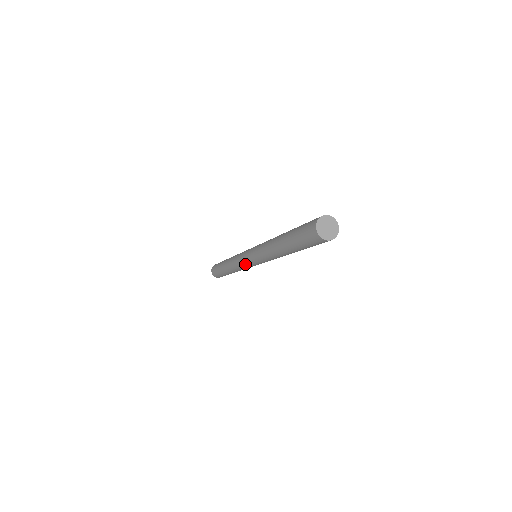
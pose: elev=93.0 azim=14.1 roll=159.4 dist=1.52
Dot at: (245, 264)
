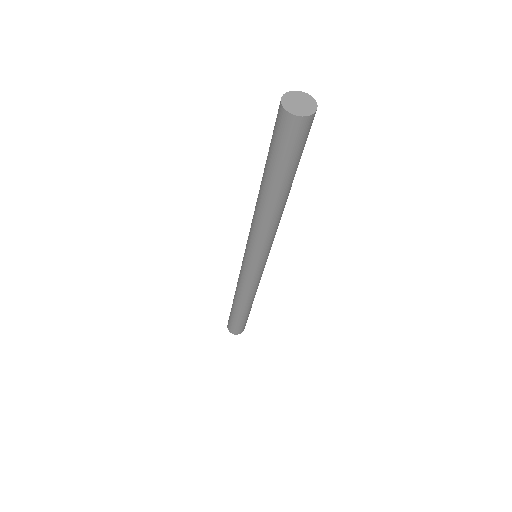
Dot at: (254, 276)
